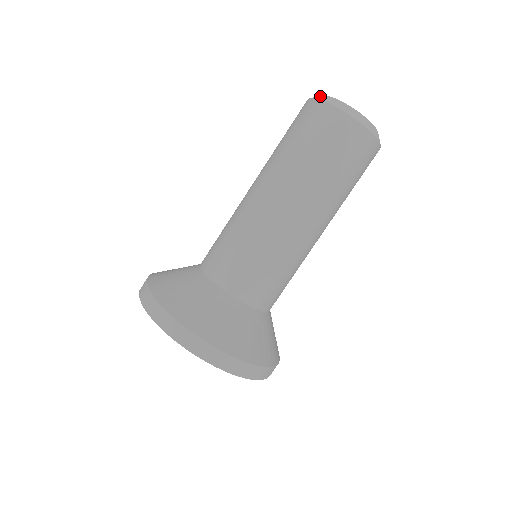
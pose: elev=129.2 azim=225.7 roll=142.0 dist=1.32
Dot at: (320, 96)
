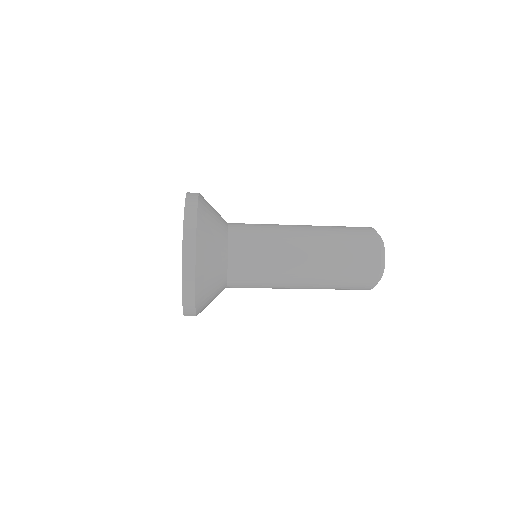
Dot at: occluded
